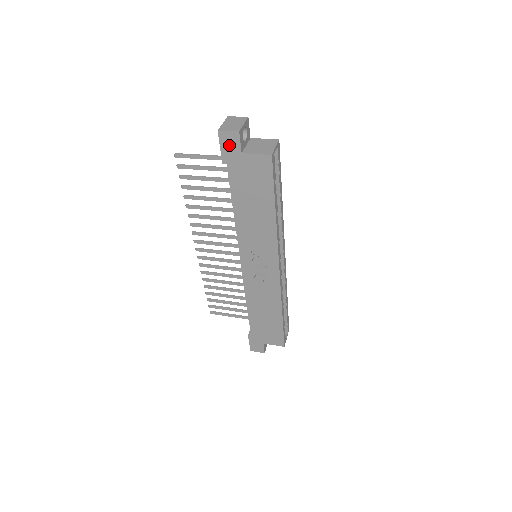
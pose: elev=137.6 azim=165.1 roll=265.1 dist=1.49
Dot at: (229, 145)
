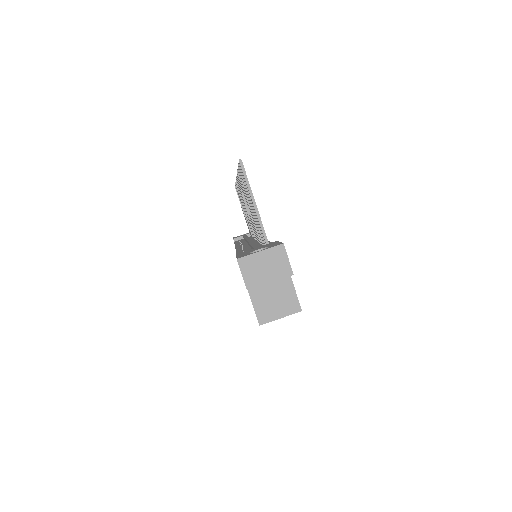
Dot at: occluded
